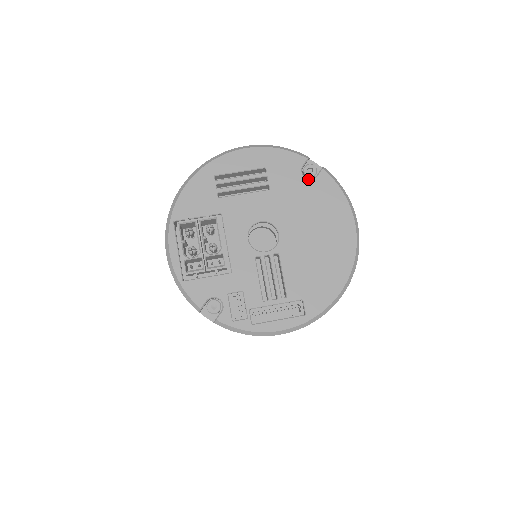
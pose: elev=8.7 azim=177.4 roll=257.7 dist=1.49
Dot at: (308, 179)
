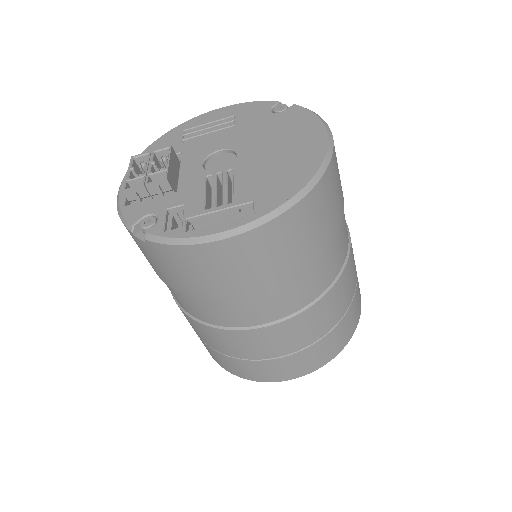
Dot at: (277, 113)
